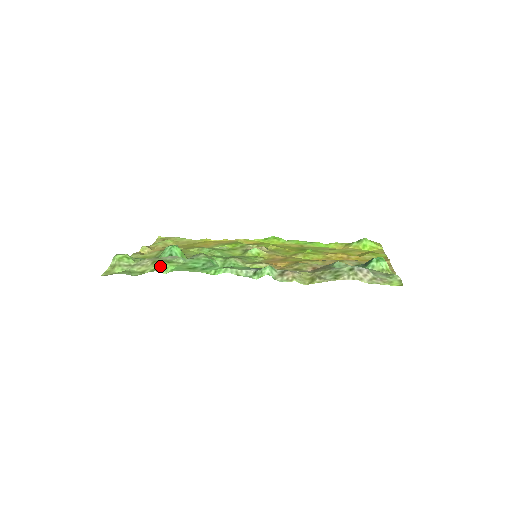
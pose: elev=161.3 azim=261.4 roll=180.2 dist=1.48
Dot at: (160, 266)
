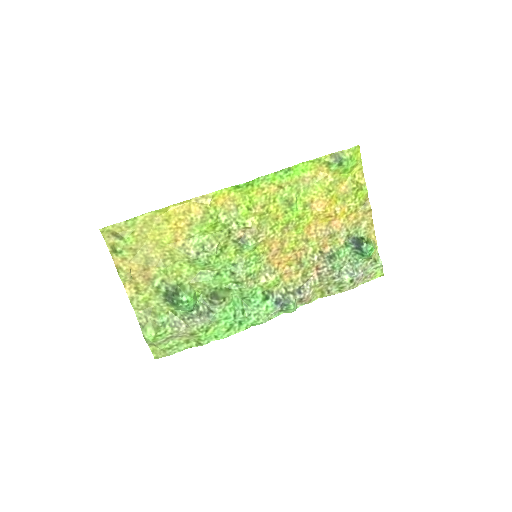
Dot at: (204, 339)
